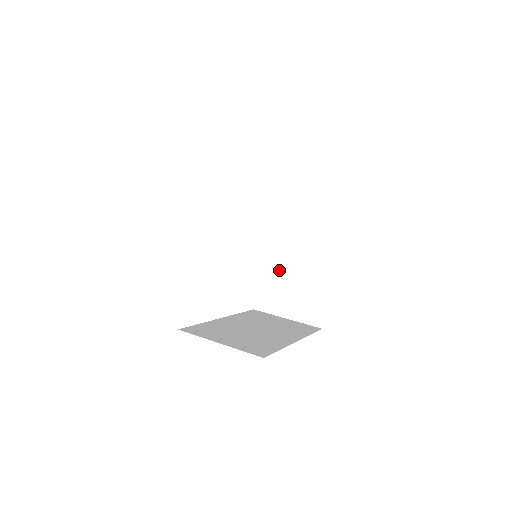
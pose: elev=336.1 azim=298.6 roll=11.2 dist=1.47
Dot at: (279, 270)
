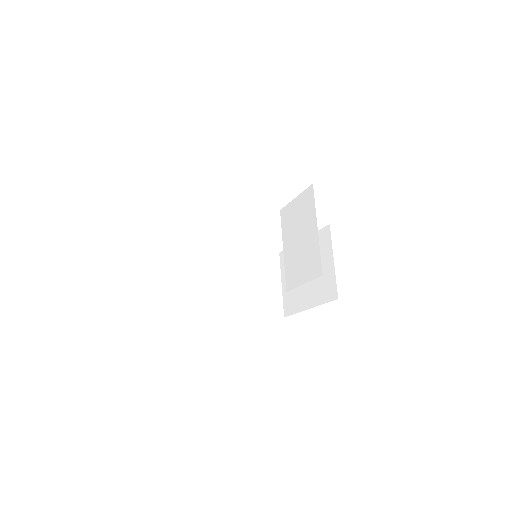
Dot at: occluded
